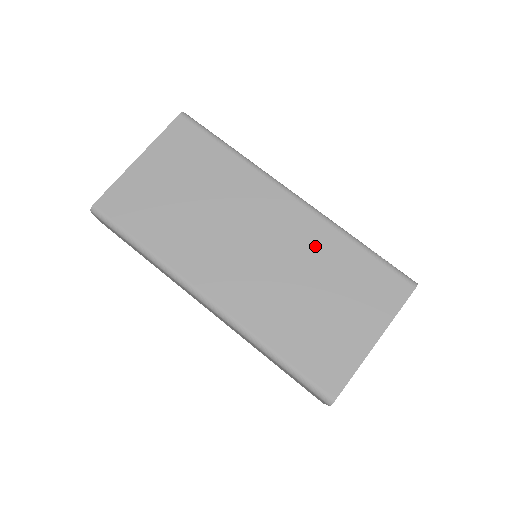
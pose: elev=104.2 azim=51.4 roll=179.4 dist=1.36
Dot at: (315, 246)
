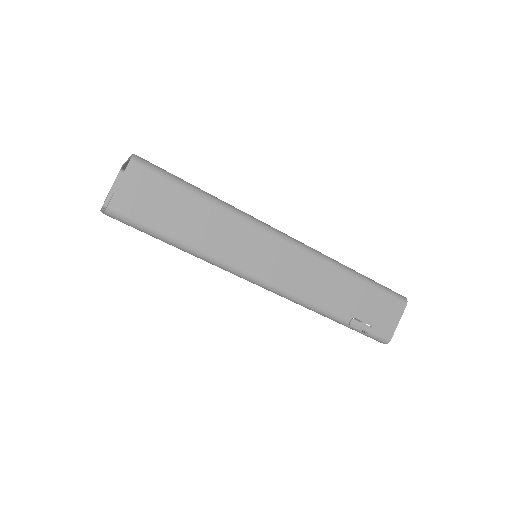
Dot at: occluded
